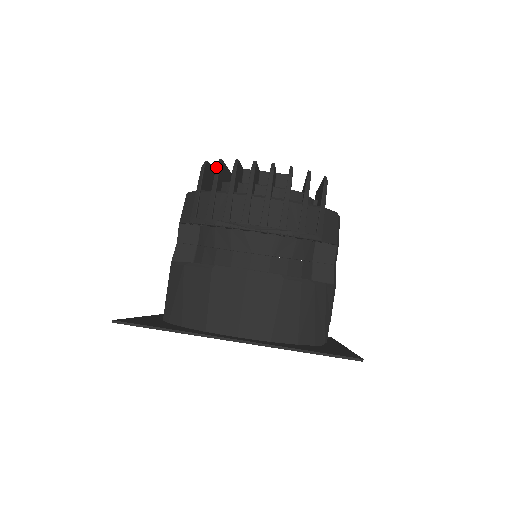
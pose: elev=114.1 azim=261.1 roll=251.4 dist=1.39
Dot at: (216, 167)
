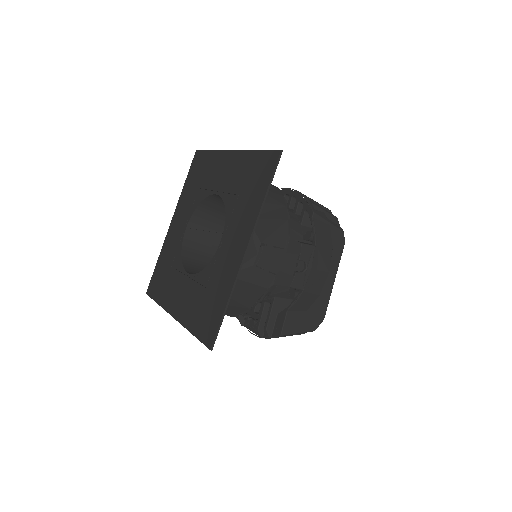
Dot at: occluded
